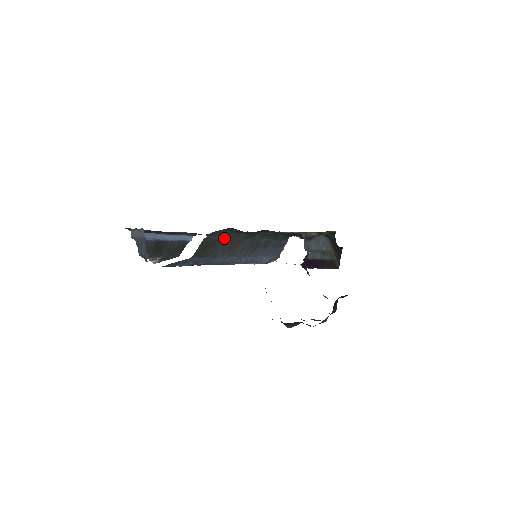
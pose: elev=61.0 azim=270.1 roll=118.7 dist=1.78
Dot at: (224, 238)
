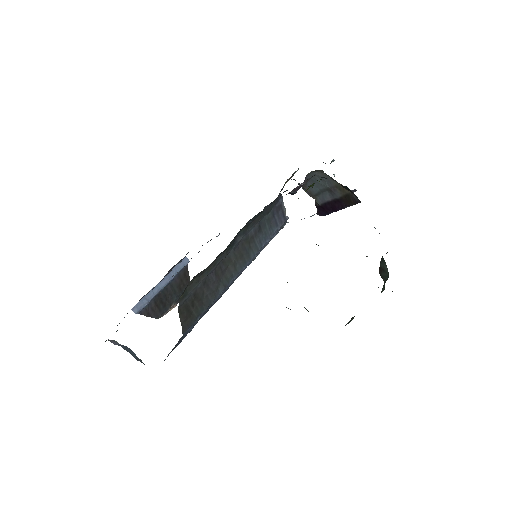
Dot at: (201, 283)
